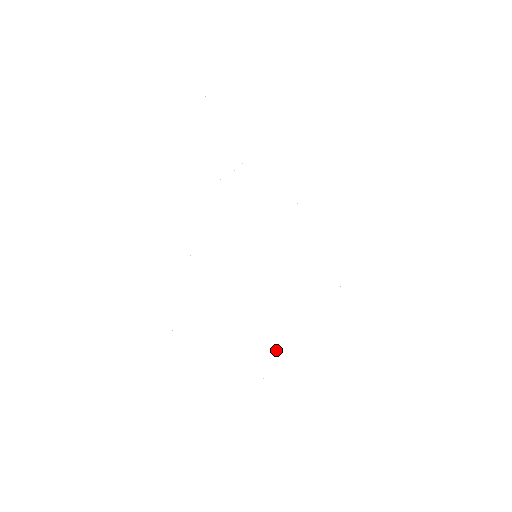
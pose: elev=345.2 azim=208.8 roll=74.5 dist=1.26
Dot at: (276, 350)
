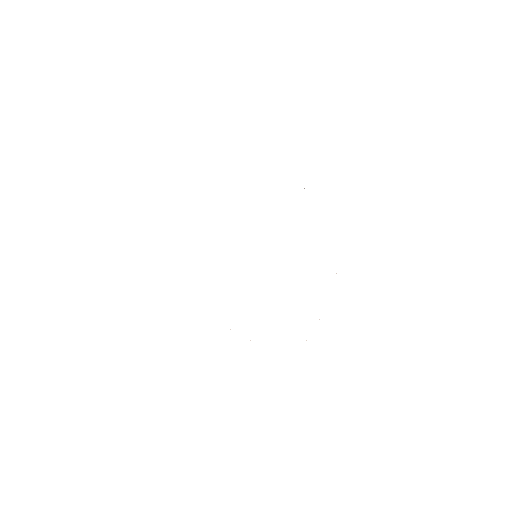
Dot at: occluded
